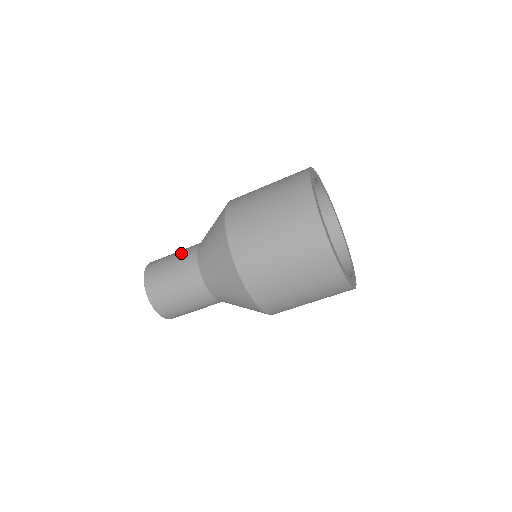
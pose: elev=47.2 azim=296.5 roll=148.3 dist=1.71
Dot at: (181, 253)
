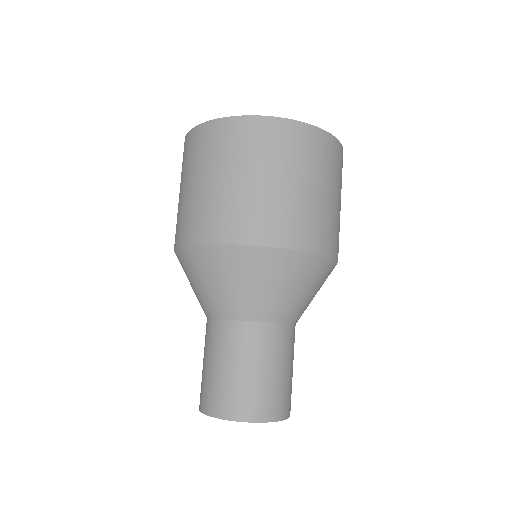
Dot at: (215, 349)
